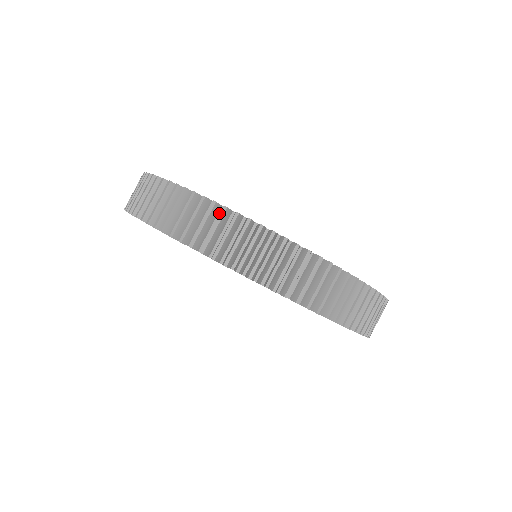
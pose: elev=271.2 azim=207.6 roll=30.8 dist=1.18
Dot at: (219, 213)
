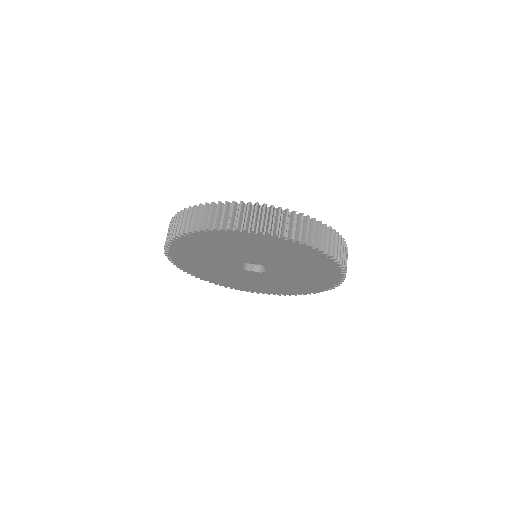
Dot at: (275, 212)
